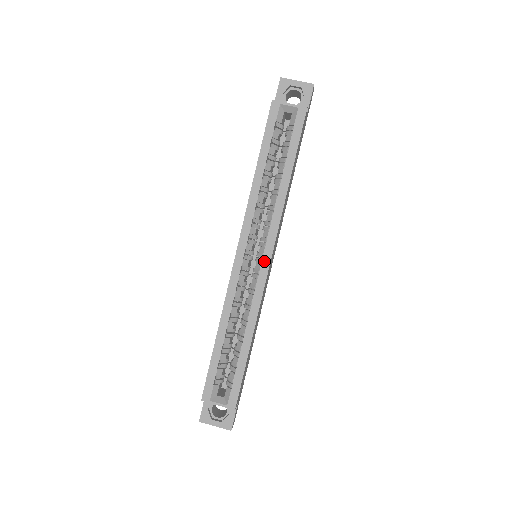
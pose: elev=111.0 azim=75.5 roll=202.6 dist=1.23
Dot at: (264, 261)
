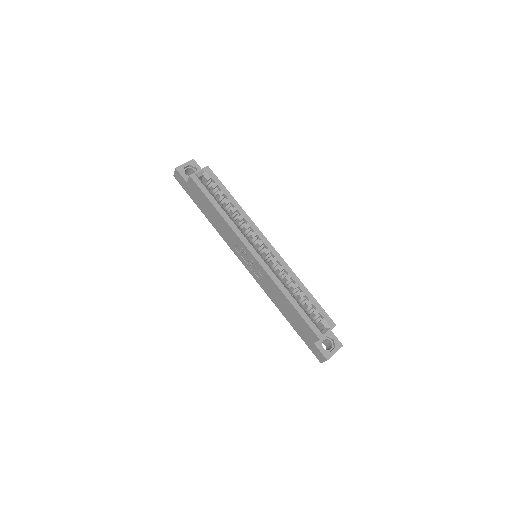
Dot at: (268, 246)
